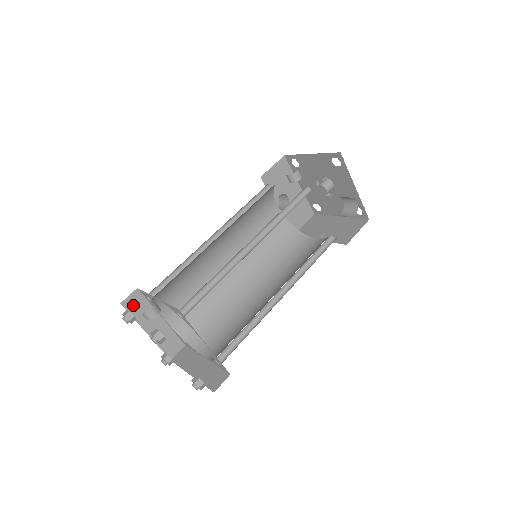
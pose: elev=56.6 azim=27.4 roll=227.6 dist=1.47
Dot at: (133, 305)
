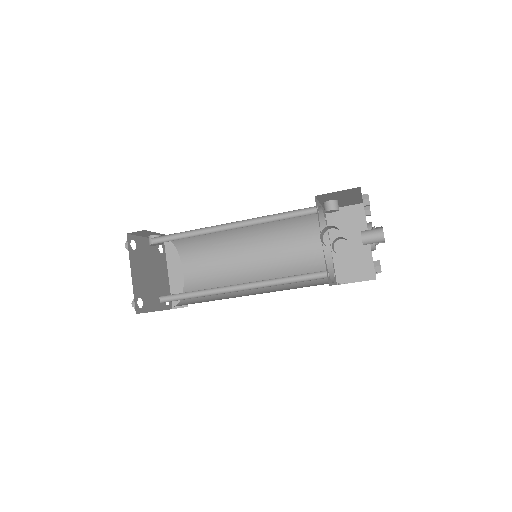
Dot at: (171, 248)
